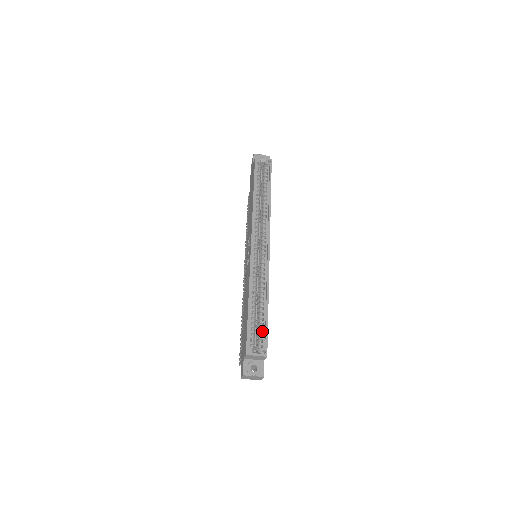
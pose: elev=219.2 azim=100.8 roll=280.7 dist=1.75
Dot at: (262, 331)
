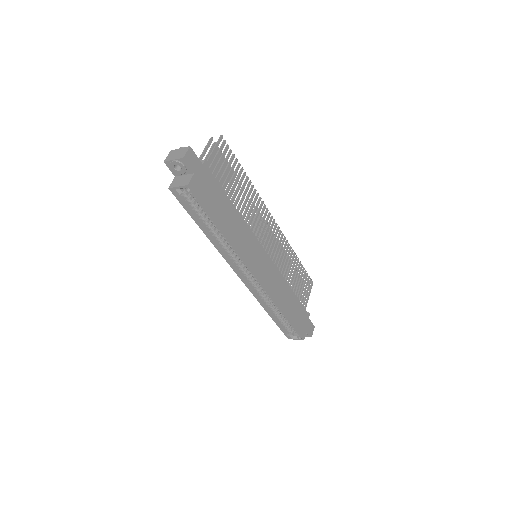
Dot at: occluded
